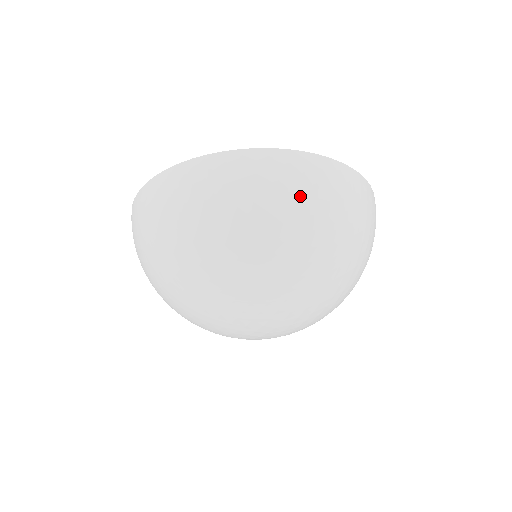
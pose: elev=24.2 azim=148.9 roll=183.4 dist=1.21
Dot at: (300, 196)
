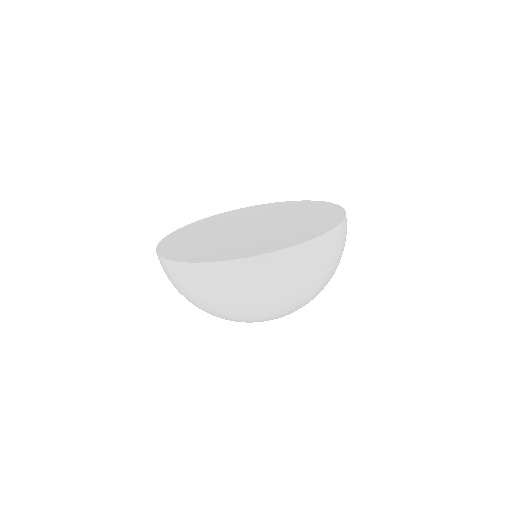
Dot at: (343, 249)
